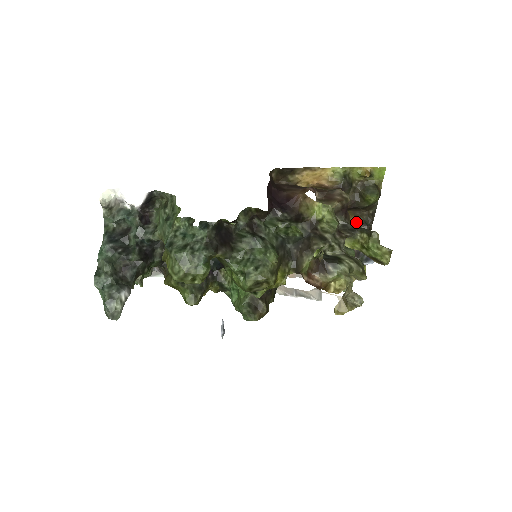
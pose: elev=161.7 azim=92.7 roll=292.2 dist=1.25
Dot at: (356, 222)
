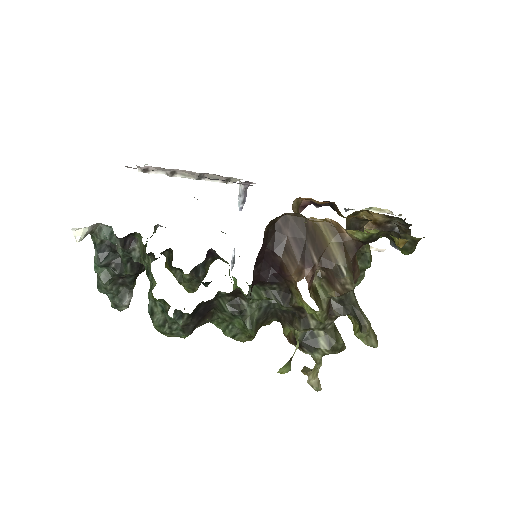
Dot at: occluded
